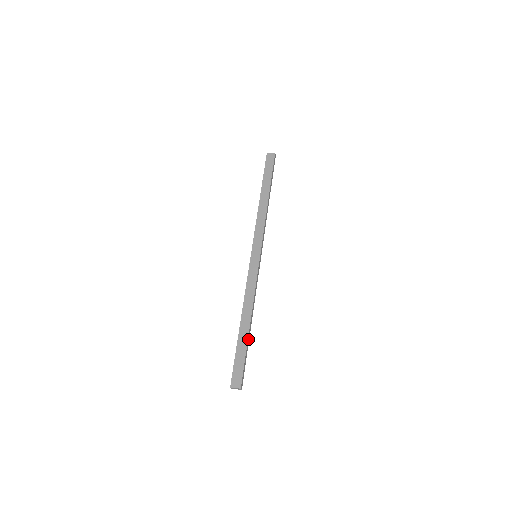
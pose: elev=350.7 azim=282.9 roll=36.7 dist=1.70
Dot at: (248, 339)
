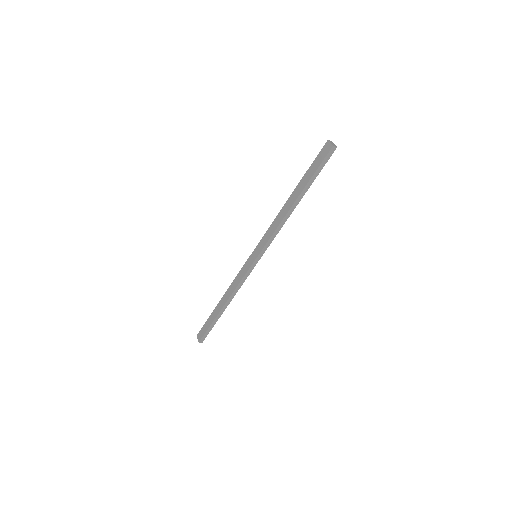
Dot at: (218, 316)
